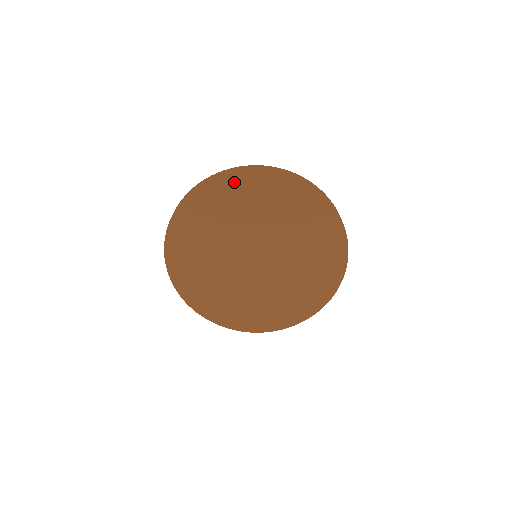
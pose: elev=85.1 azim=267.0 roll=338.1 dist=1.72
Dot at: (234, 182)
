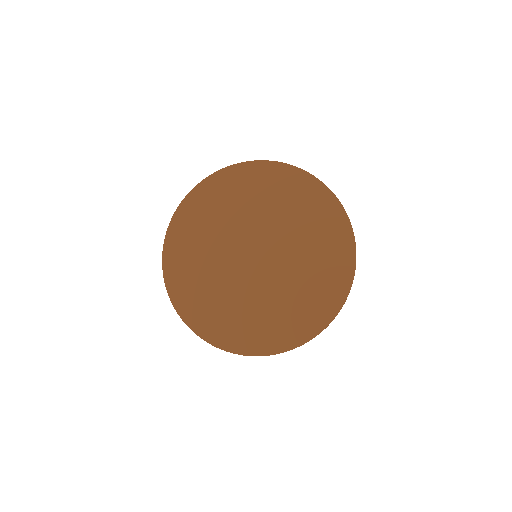
Dot at: (281, 174)
